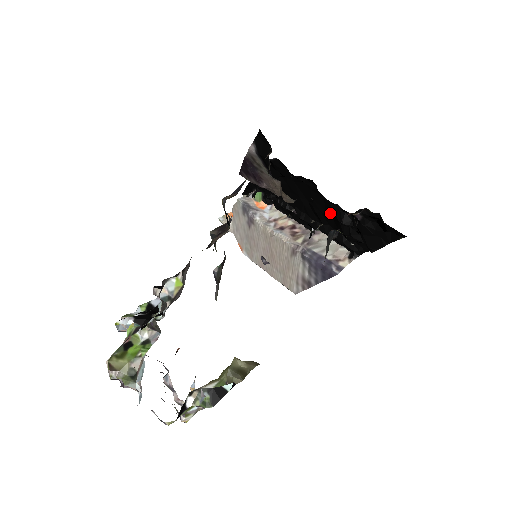
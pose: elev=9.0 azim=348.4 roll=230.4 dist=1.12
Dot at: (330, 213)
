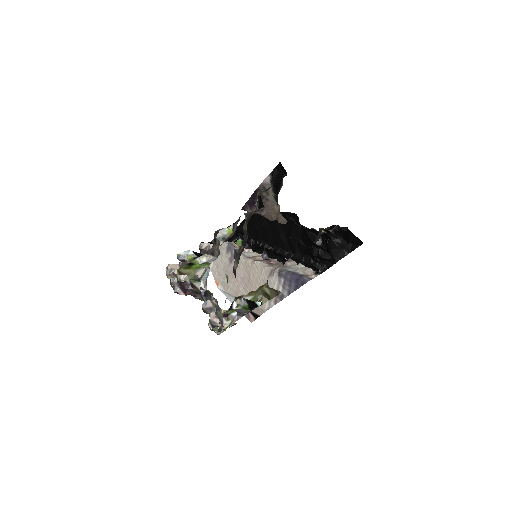
Dot at: (305, 240)
